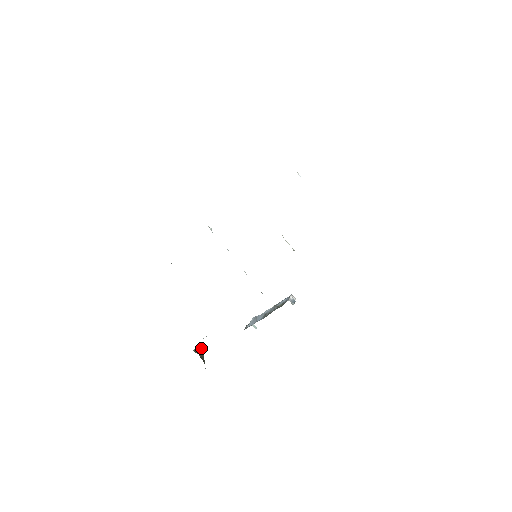
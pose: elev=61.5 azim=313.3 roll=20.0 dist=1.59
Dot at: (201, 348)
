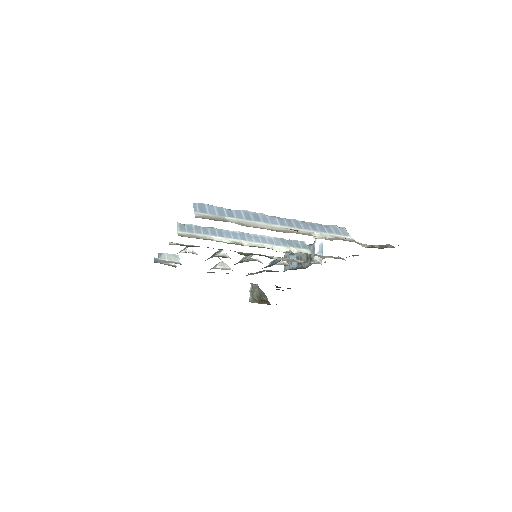
Dot at: (255, 287)
